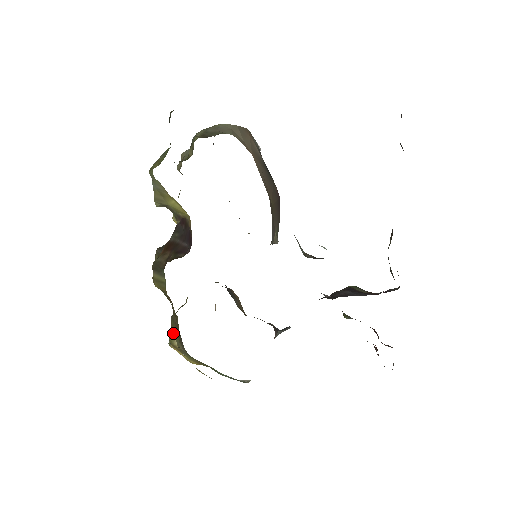
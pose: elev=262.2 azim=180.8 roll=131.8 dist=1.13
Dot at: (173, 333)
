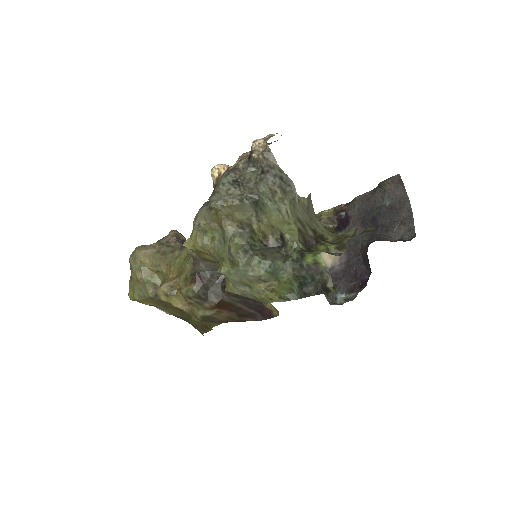
Dot at: (151, 303)
